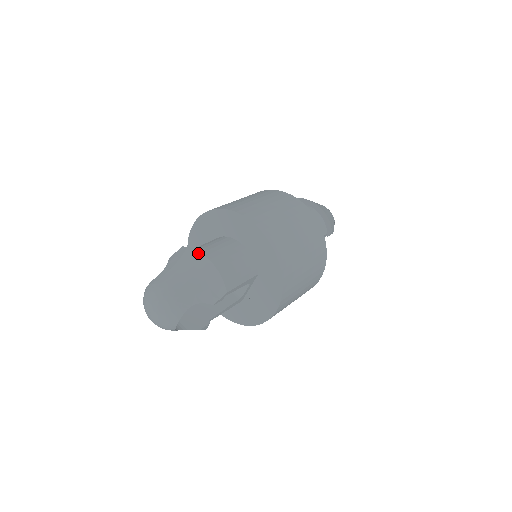
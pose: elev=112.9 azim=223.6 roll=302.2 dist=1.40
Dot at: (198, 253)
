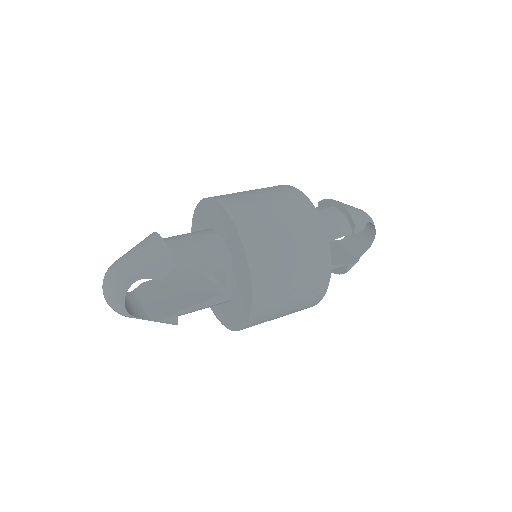
Dot at: (155, 234)
